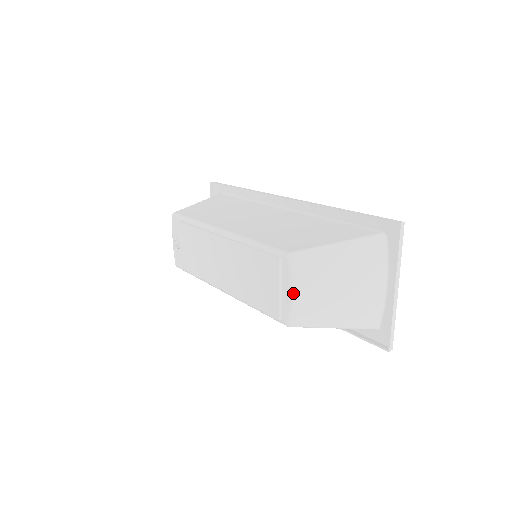
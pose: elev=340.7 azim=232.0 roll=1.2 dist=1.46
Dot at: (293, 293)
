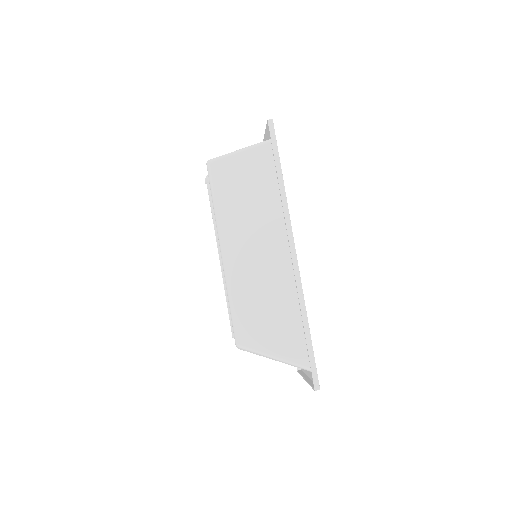
Dot at: occluded
